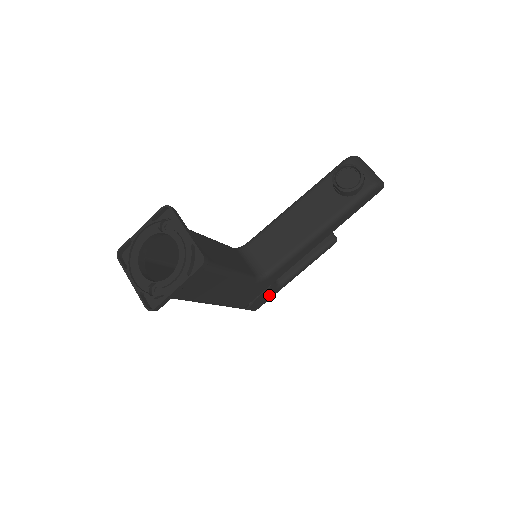
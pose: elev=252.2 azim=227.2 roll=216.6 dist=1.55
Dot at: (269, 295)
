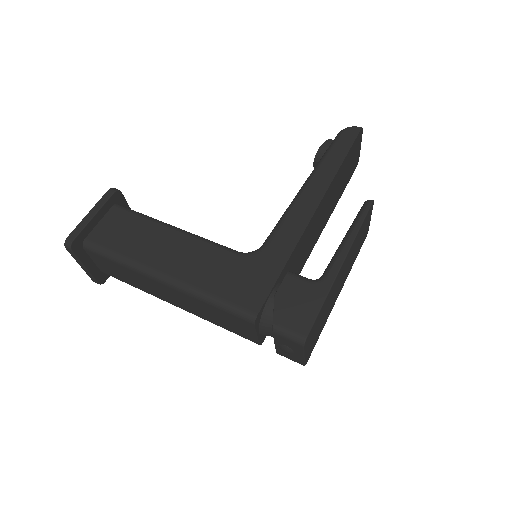
Dot at: (307, 298)
